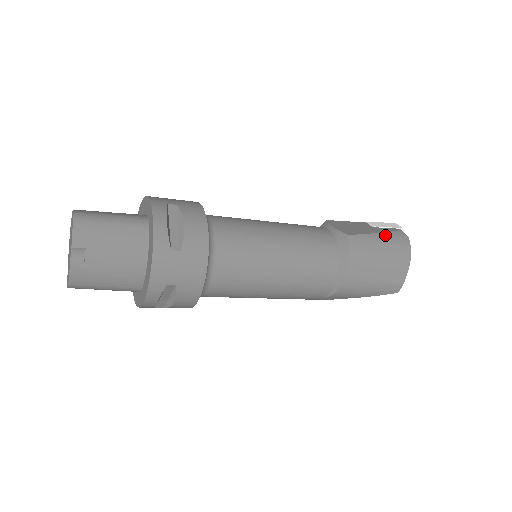
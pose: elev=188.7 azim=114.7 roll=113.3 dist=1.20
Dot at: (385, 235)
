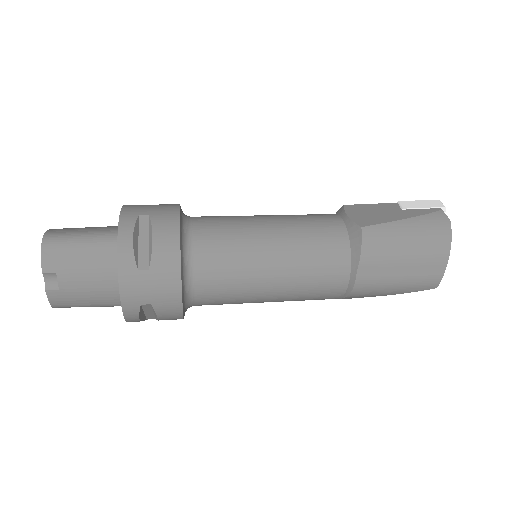
Dot at: (415, 221)
